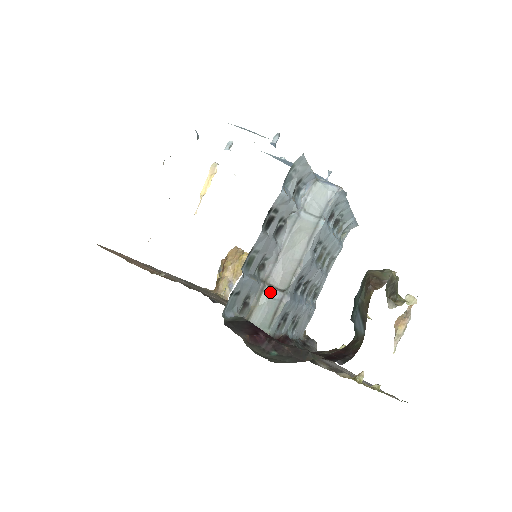
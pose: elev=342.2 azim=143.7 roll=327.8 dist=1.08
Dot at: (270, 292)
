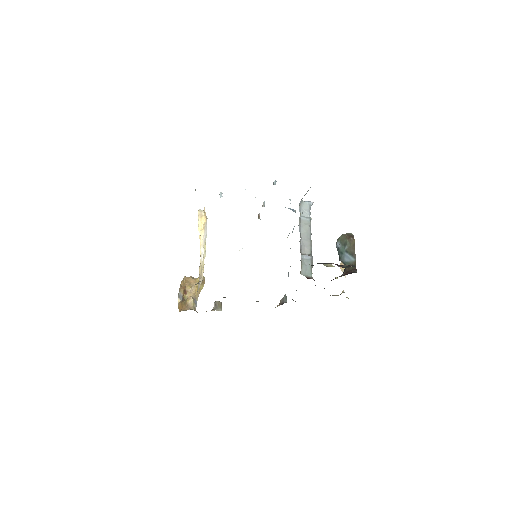
Dot at: (304, 257)
